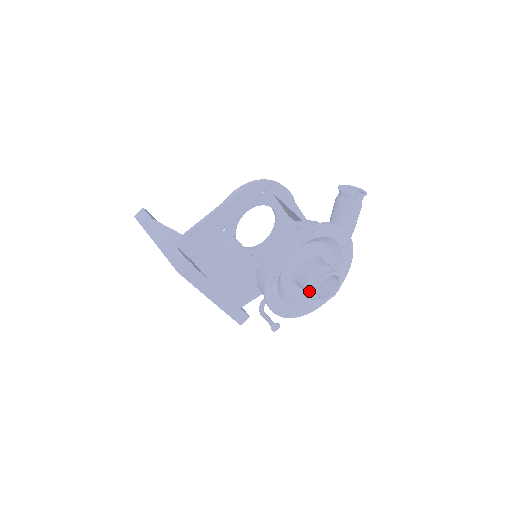
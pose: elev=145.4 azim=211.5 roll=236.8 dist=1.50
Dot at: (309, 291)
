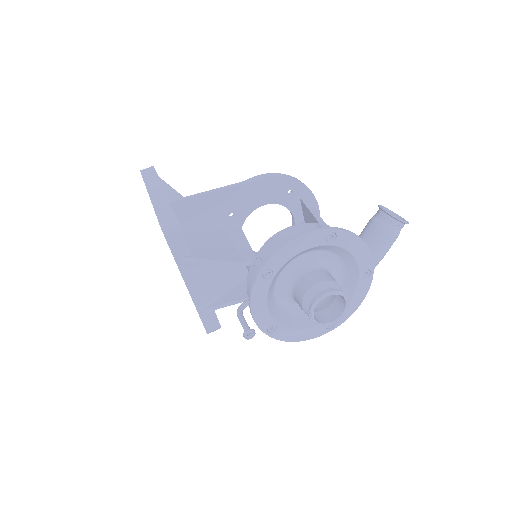
Dot at: (305, 306)
